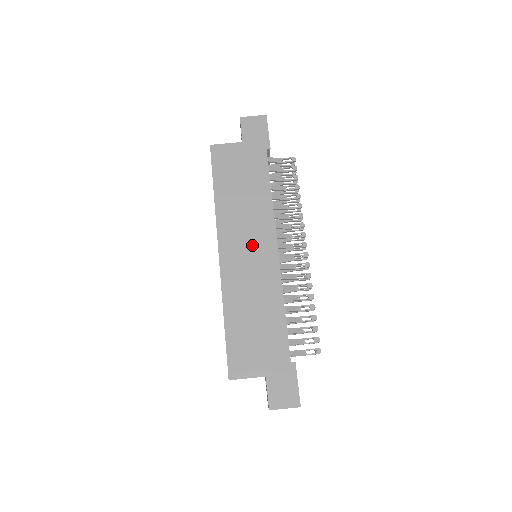
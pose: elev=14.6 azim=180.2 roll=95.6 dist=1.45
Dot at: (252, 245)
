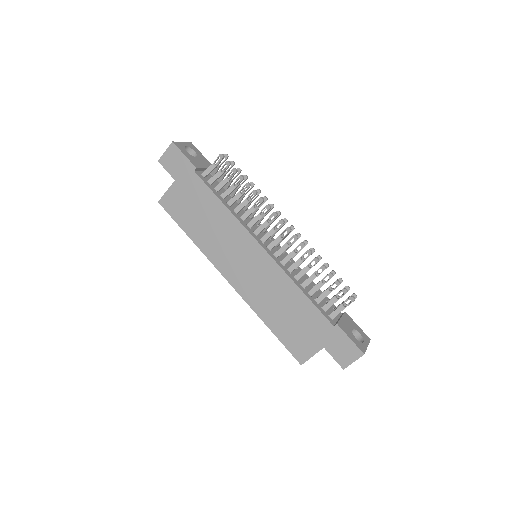
Dot at: (243, 257)
